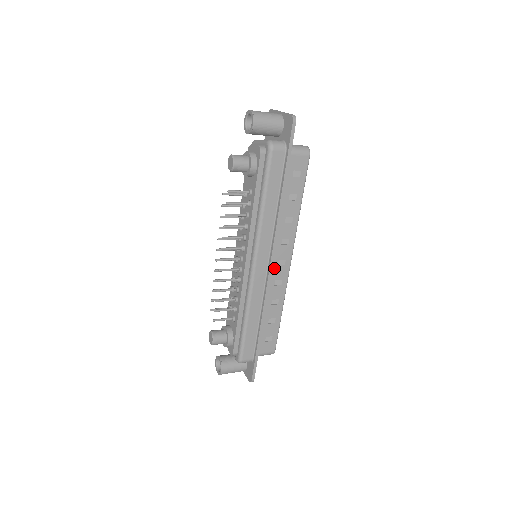
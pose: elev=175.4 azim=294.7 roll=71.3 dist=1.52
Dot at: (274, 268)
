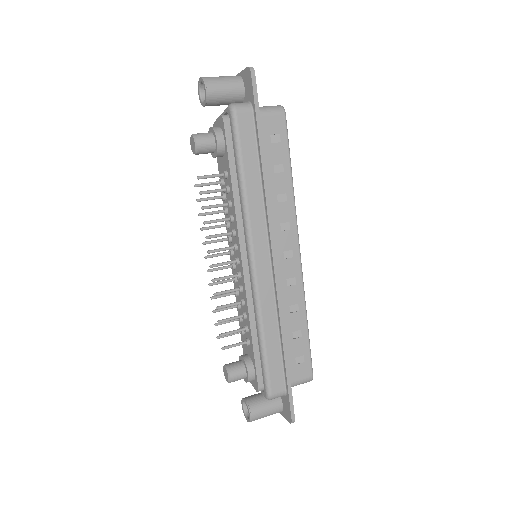
Dot at: (280, 263)
